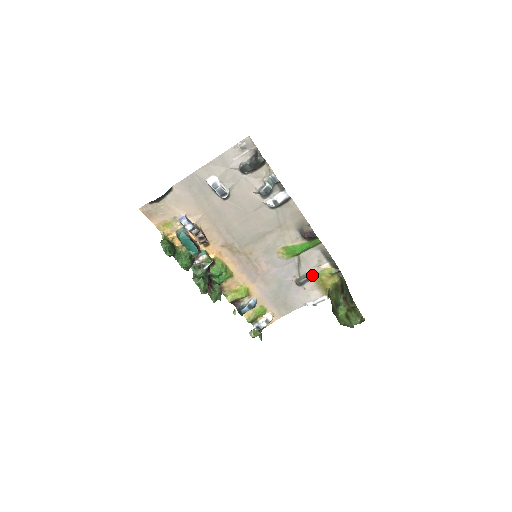
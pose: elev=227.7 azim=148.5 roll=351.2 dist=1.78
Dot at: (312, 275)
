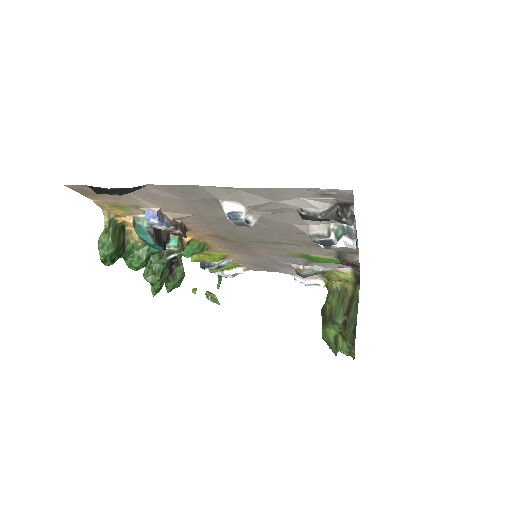
Dot at: (321, 273)
